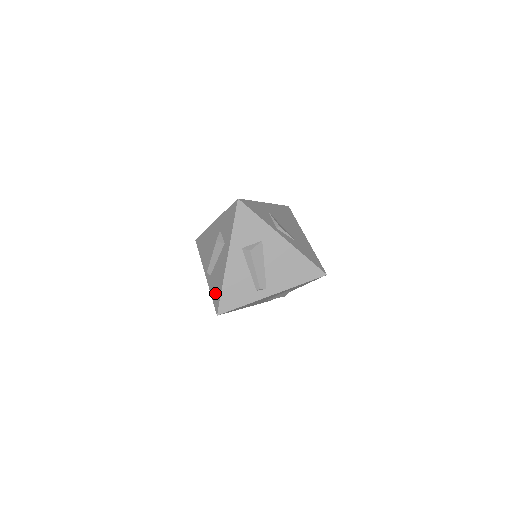
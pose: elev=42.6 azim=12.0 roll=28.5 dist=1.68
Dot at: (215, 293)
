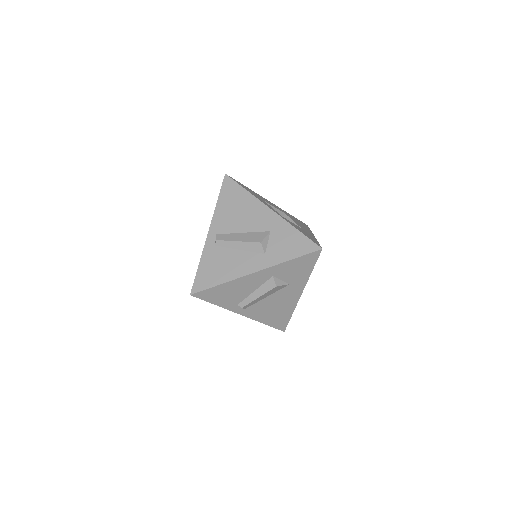
Dot at: (207, 273)
